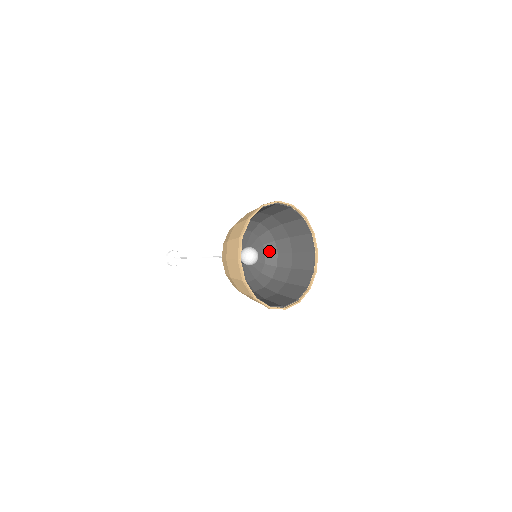
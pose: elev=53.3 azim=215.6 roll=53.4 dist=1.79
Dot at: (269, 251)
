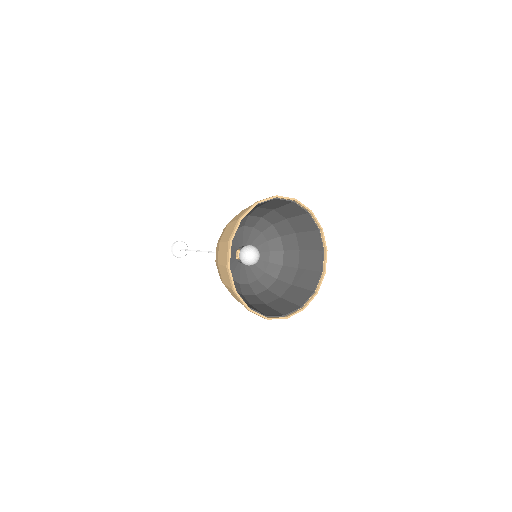
Dot at: (274, 248)
